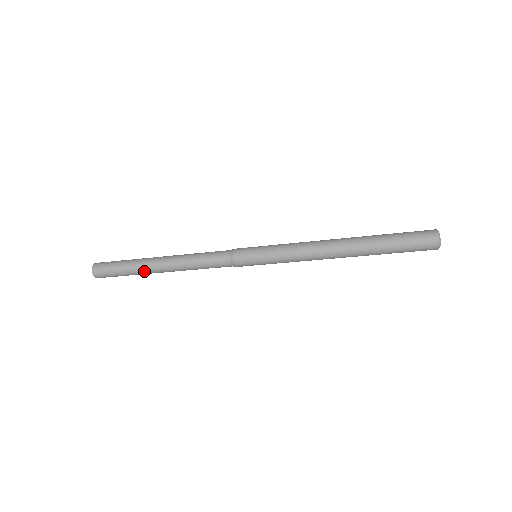
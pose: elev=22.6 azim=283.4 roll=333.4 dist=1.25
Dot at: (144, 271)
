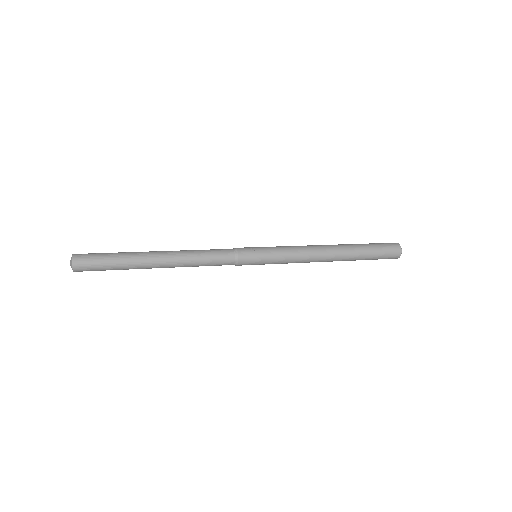
Dot at: occluded
